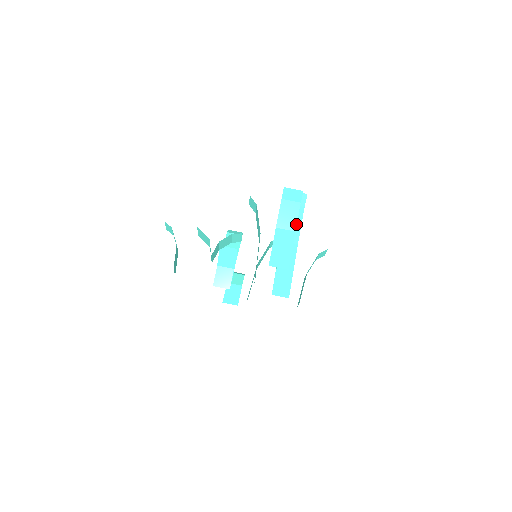
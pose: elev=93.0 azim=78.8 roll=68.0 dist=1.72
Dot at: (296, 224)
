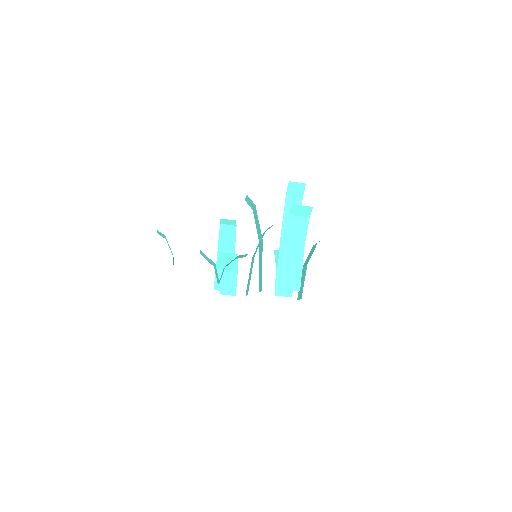
Dot at: (305, 240)
